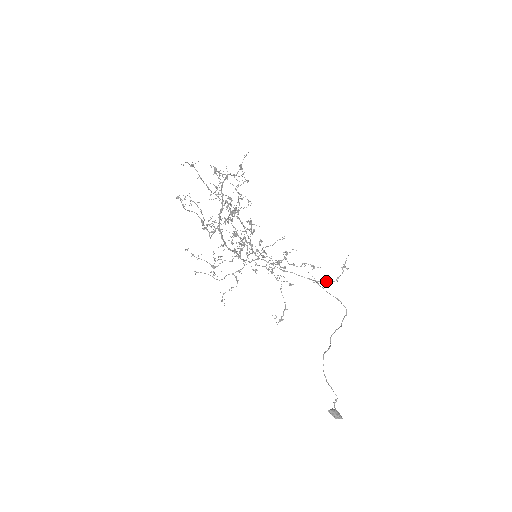
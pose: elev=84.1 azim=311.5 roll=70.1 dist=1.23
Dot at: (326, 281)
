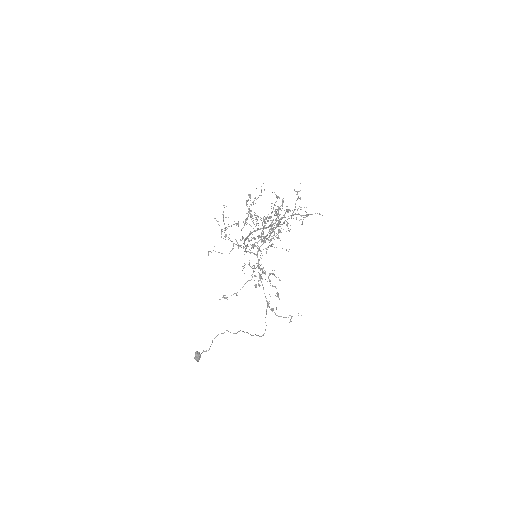
Dot at: (273, 310)
